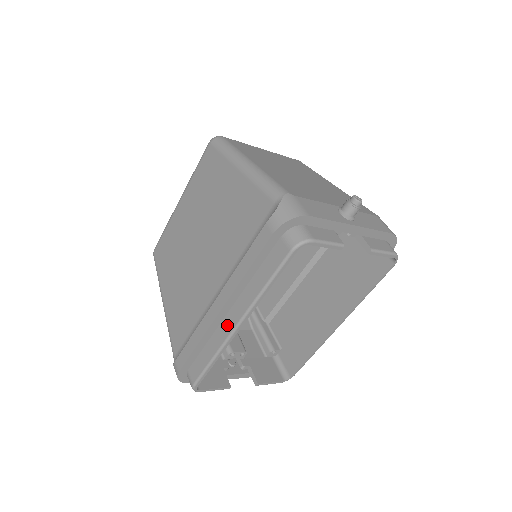
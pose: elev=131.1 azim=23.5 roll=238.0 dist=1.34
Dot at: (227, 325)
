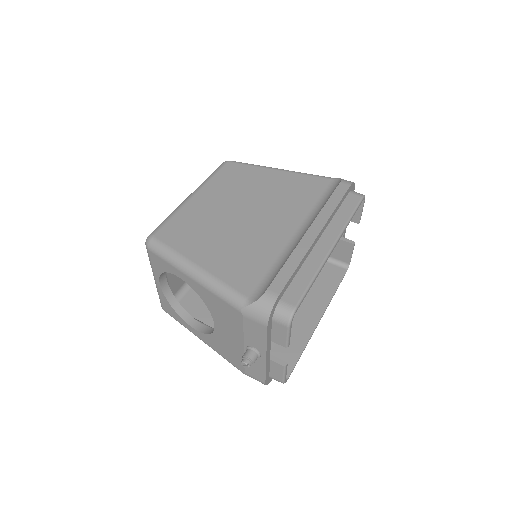
Dot at: (322, 248)
